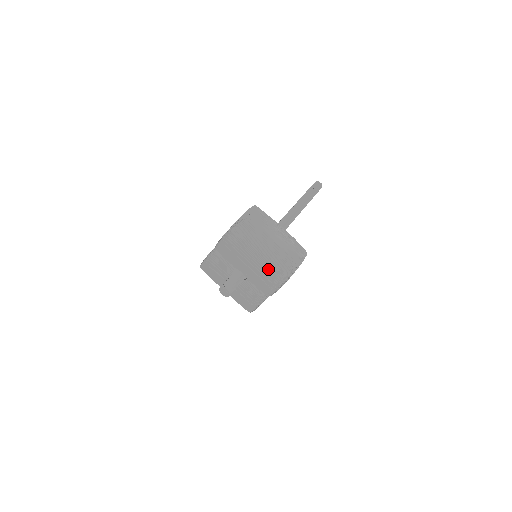
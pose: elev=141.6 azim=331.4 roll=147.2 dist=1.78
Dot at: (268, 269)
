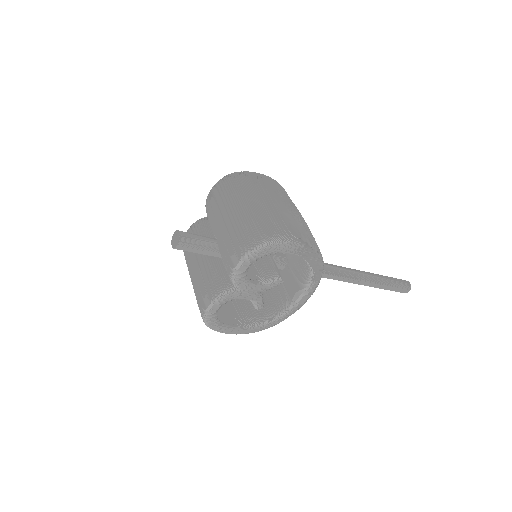
Dot at: (245, 225)
